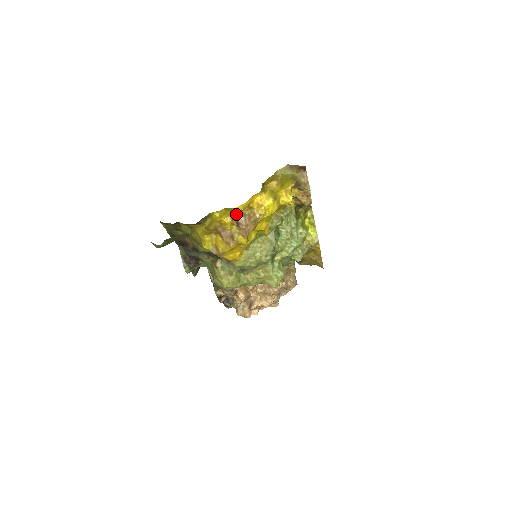
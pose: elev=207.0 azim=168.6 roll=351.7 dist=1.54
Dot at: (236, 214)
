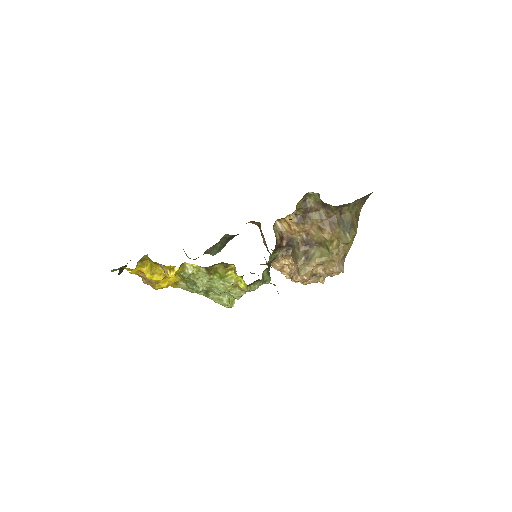
Dot at: occluded
